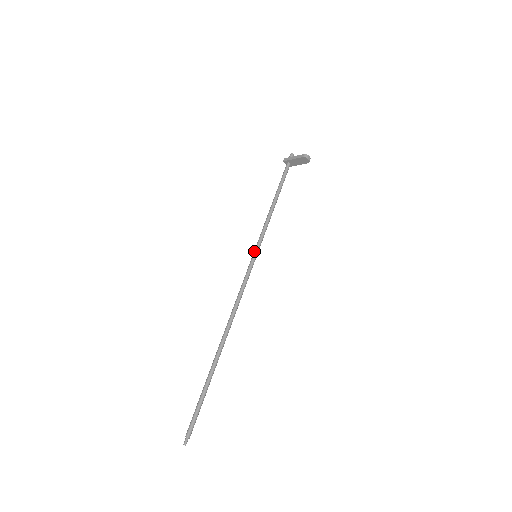
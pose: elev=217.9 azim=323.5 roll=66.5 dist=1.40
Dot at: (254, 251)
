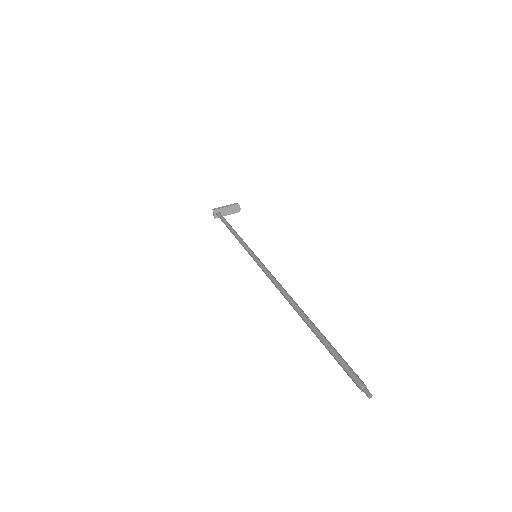
Dot at: (251, 252)
